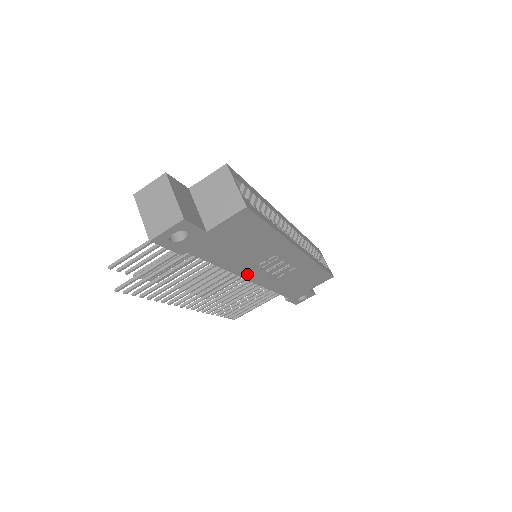
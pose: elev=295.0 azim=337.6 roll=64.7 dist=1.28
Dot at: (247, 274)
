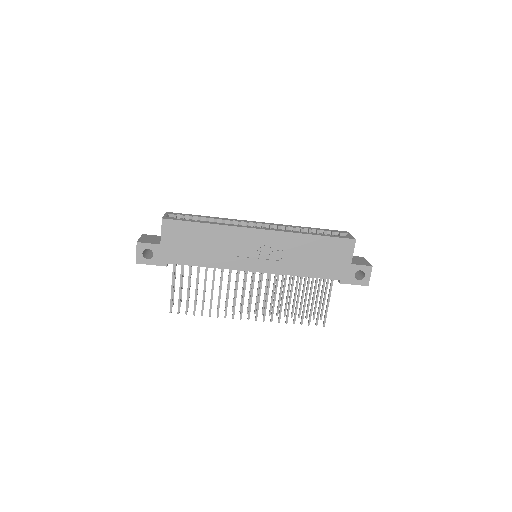
Dot at: (242, 266)
